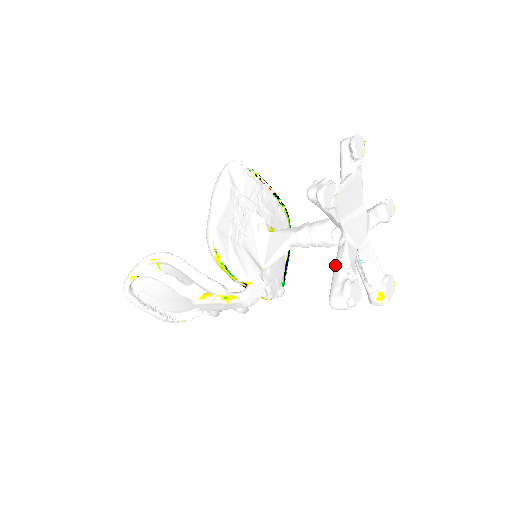
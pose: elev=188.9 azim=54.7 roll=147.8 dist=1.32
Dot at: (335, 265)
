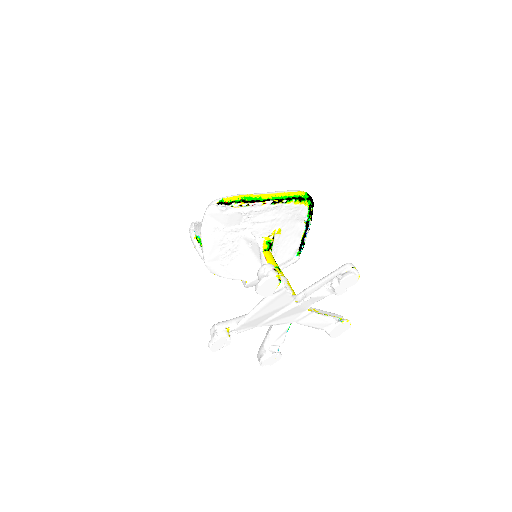
Dot at: occluded
